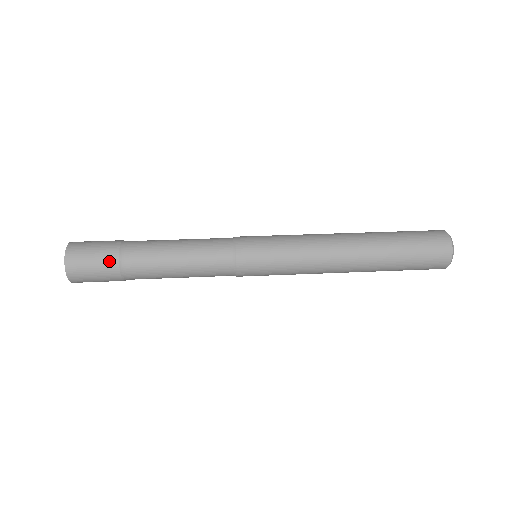
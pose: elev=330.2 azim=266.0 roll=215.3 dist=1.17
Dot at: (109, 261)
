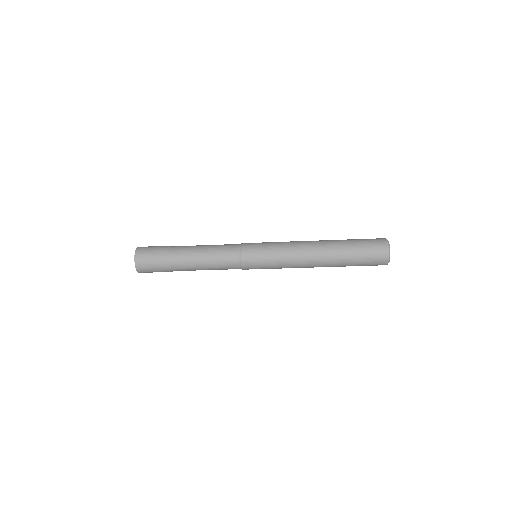
Dot at: (161, 255)
